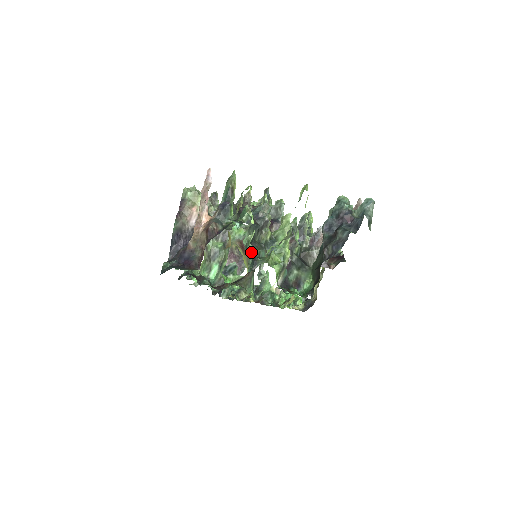
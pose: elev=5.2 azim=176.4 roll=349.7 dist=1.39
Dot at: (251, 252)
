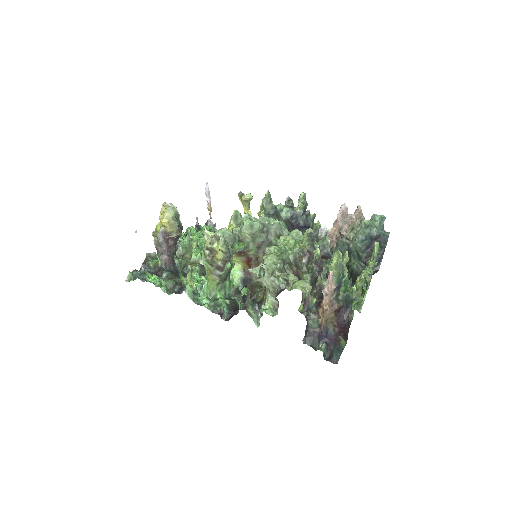
Dot at: occluded
